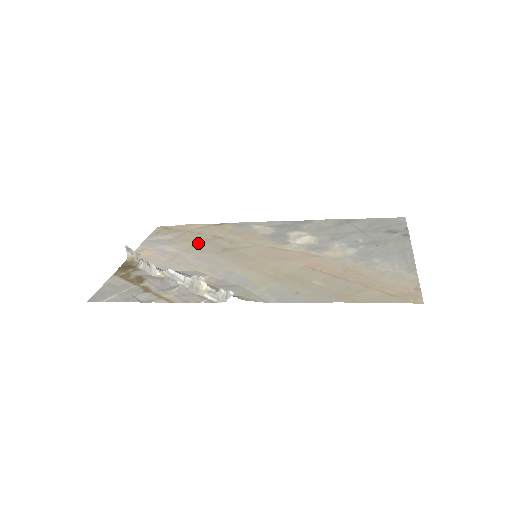
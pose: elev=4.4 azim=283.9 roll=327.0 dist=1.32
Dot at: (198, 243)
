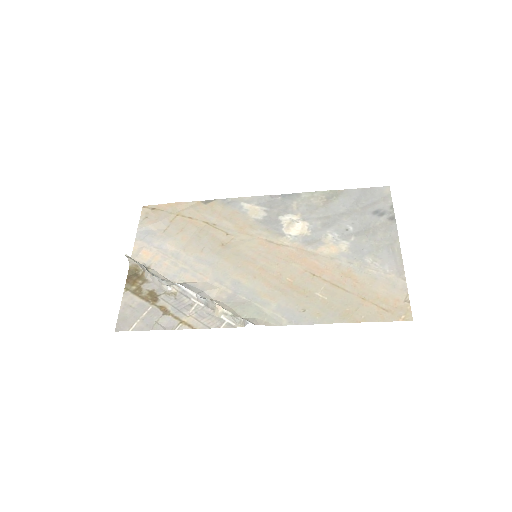
Dot at: (194, 236)
